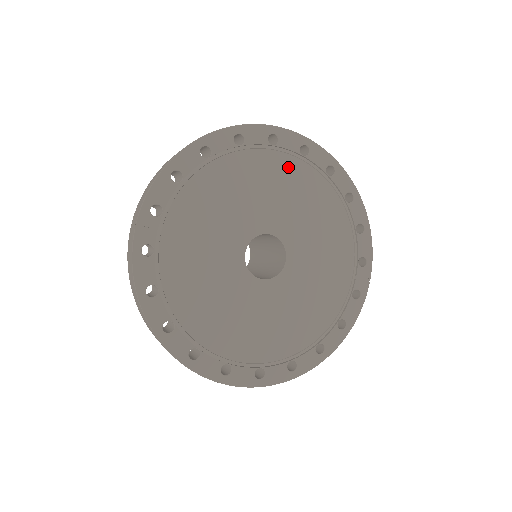
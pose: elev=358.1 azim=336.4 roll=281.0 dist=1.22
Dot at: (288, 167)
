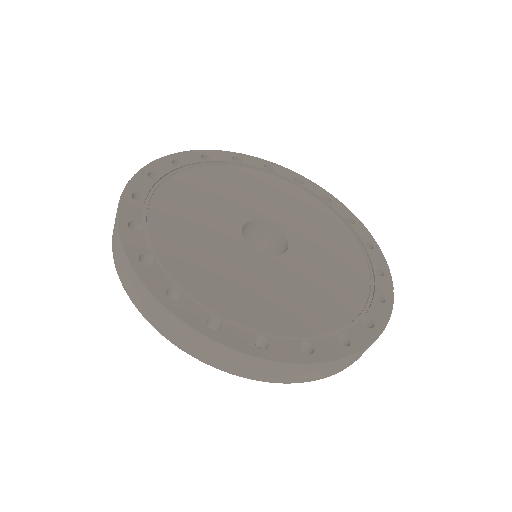
Dot at: (284, 187)
